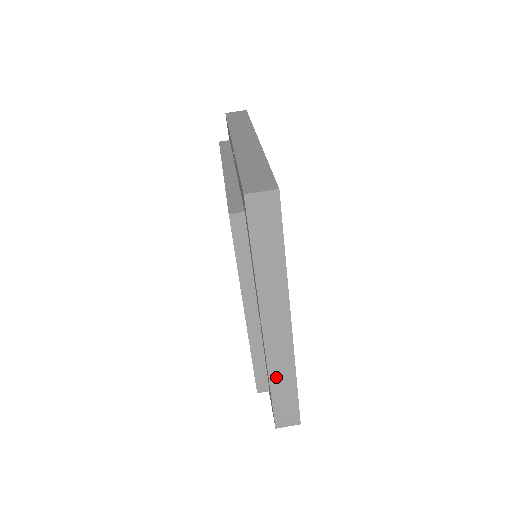
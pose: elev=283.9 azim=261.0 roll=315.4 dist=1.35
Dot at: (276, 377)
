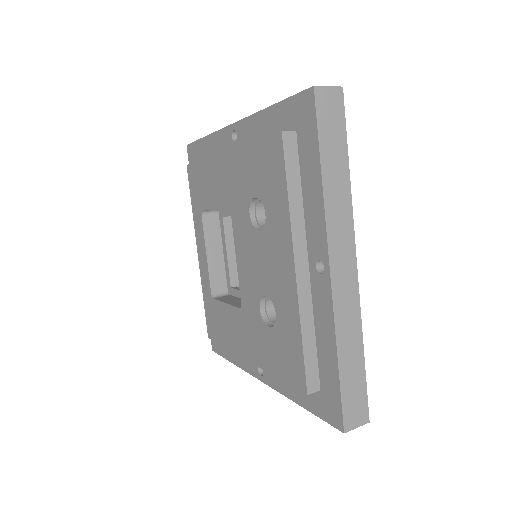
Dot at: occluded
